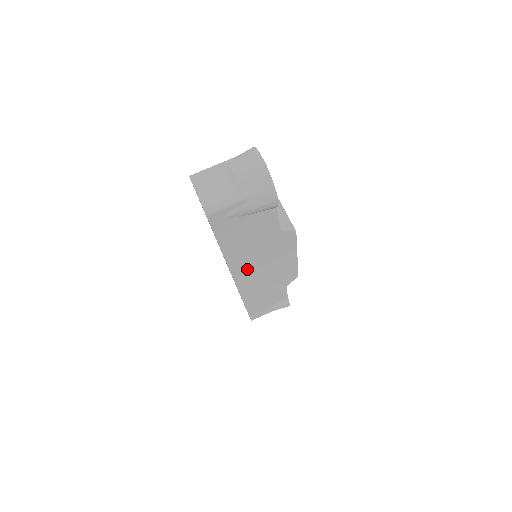
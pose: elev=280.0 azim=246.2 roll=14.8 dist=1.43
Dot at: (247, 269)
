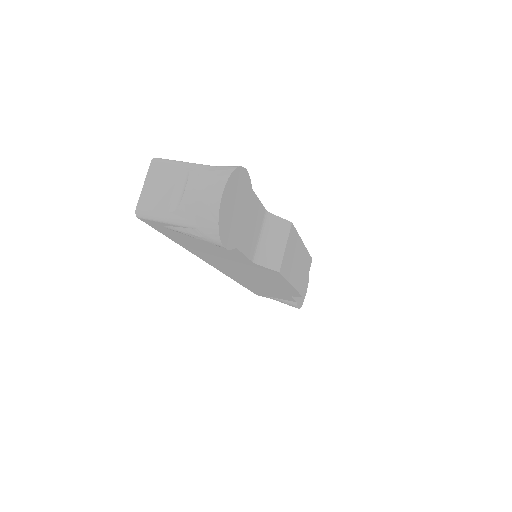
Dot at: (227, 267)
